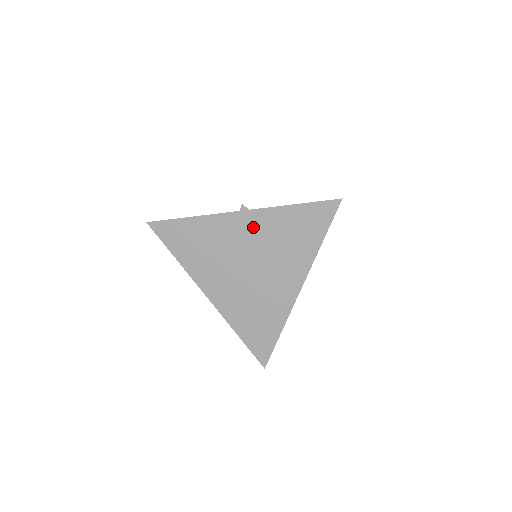
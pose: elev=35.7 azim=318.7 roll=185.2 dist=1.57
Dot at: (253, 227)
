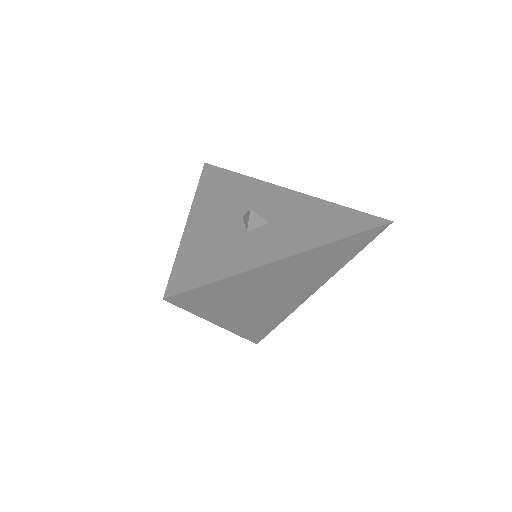
Dot at: (298, 264)
